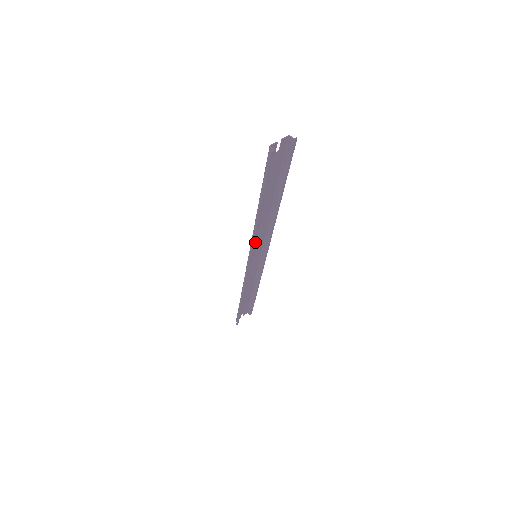
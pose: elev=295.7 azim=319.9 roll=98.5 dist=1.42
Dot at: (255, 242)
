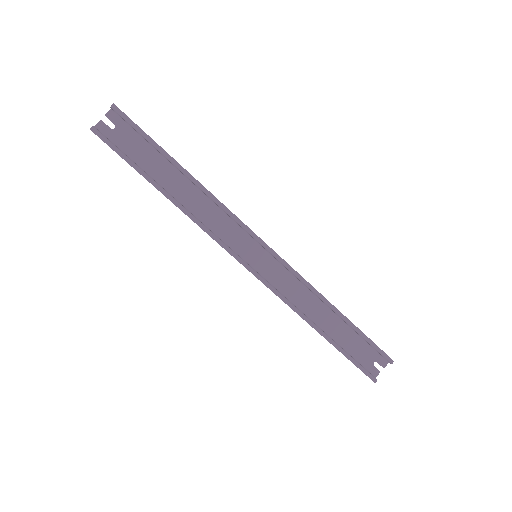
Dot at: (228, 237)
